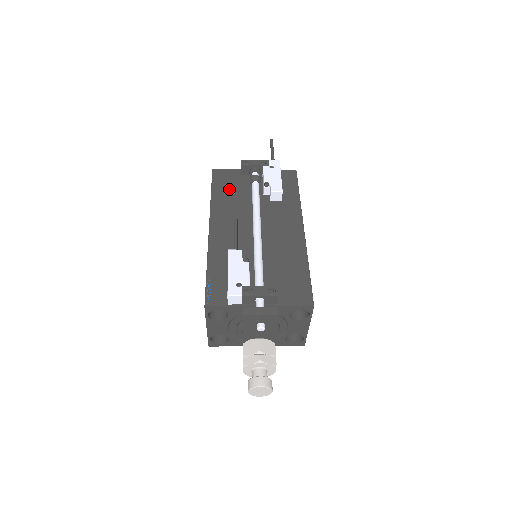
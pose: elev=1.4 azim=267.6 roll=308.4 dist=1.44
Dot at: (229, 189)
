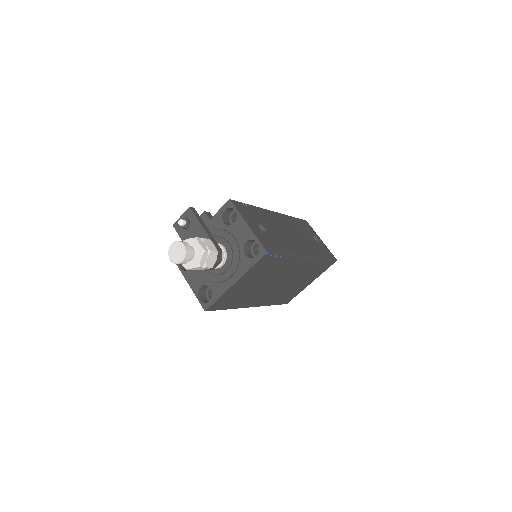
Dot at: occluded
